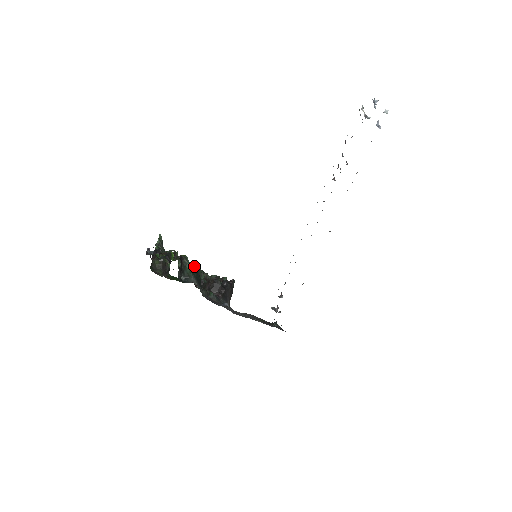
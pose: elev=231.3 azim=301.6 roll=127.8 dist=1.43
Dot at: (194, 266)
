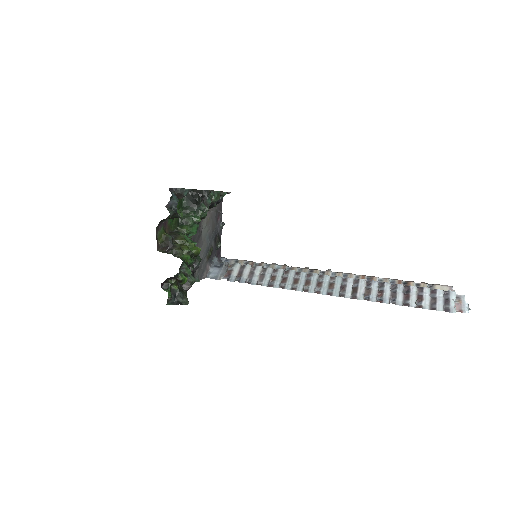
Dot at: occluded
